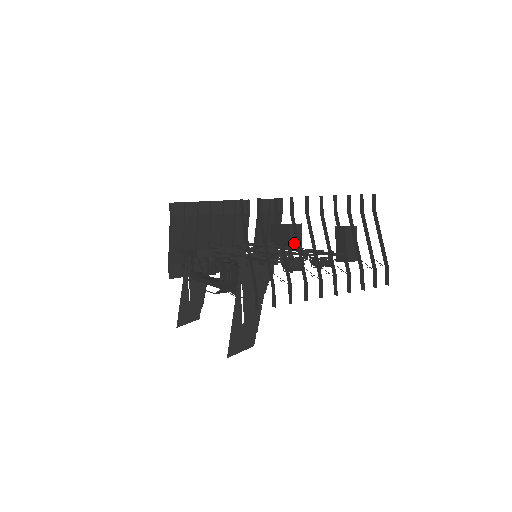
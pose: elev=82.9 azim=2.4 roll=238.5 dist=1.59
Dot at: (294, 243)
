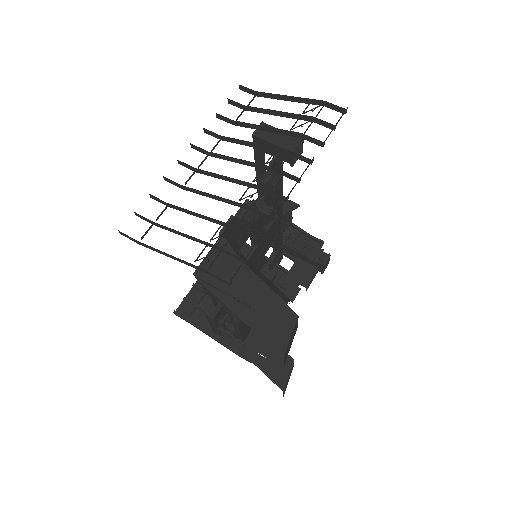
Dot at: occluded
